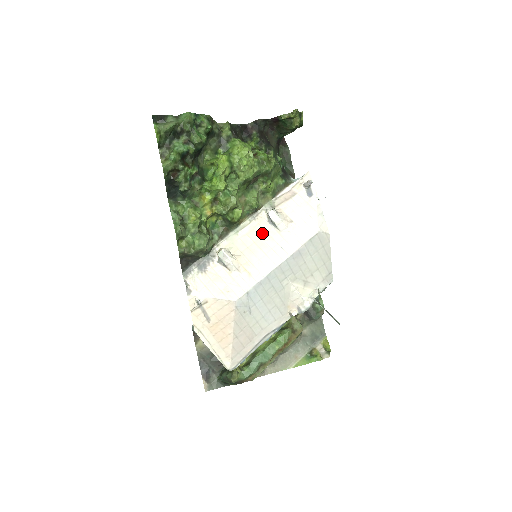
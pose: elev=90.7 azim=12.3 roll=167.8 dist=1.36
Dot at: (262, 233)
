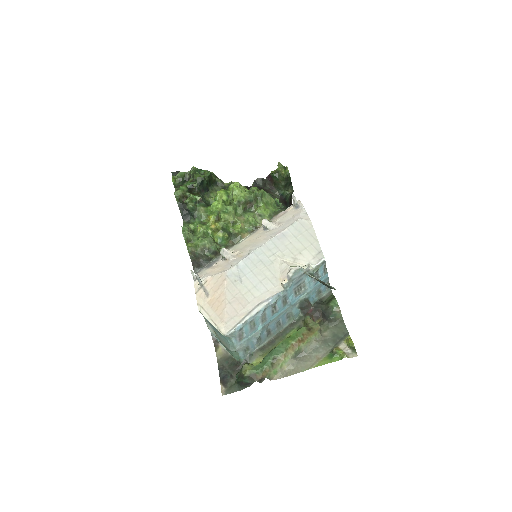
Dot at: (257, 236)
